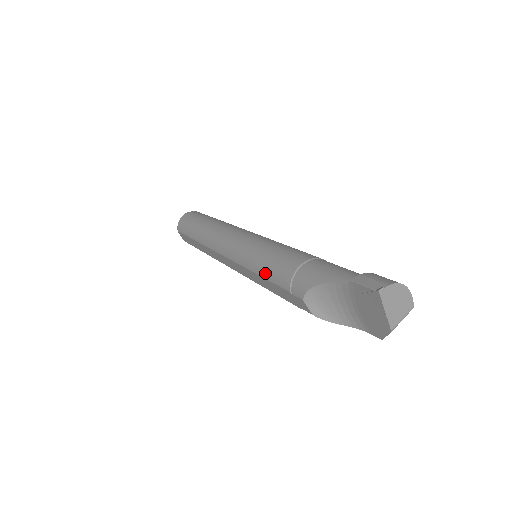
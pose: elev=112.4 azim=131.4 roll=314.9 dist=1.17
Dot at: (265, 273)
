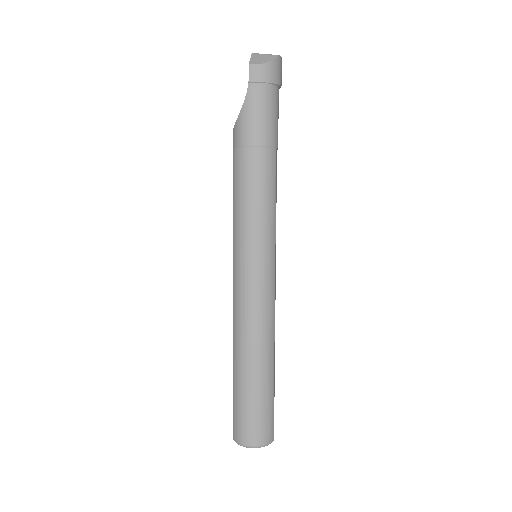
Dot at: occluded
